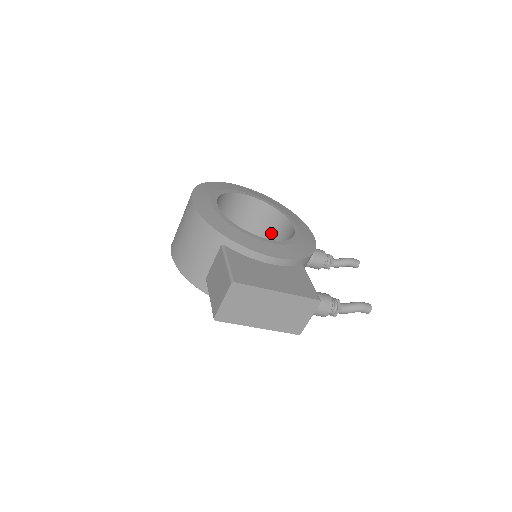
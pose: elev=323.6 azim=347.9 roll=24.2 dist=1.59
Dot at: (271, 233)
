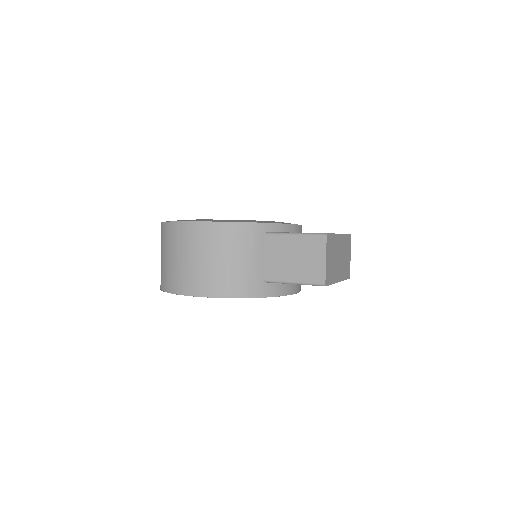
Dot at: occluded
